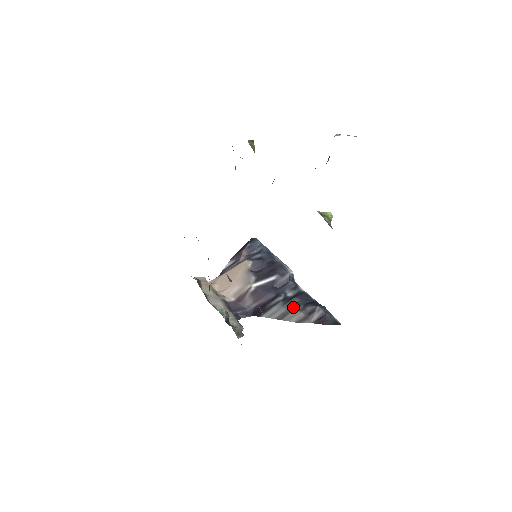
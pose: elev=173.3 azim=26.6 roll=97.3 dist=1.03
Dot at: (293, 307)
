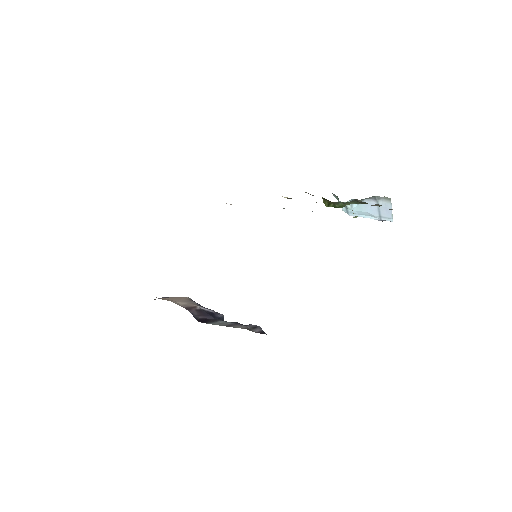
Dot at: (237, 323)
